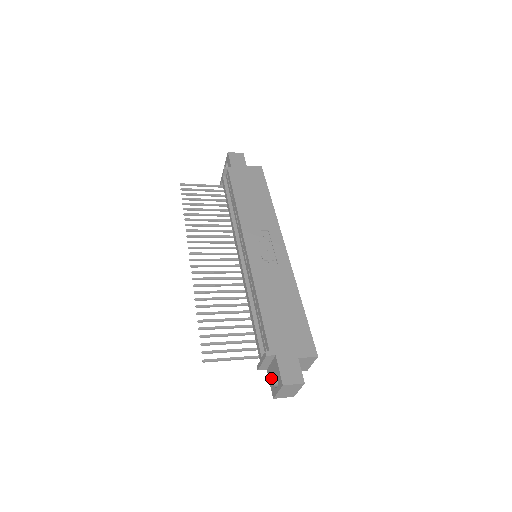
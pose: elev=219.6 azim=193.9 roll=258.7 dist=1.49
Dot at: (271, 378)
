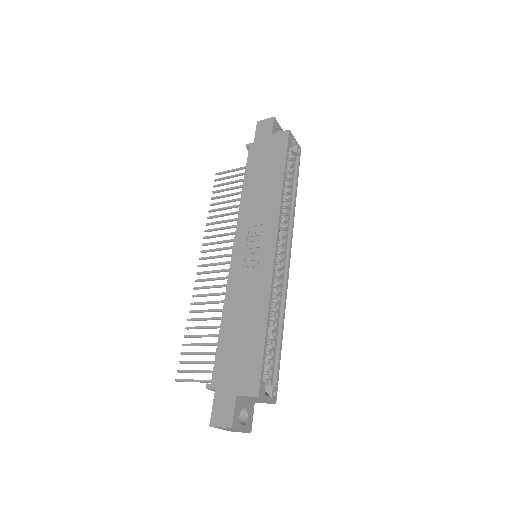
Dot at: occluded
